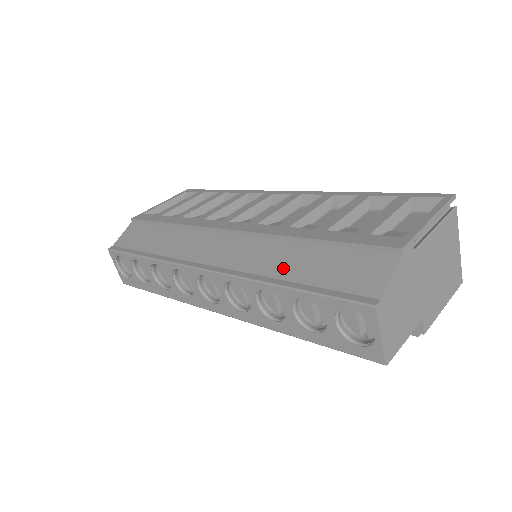
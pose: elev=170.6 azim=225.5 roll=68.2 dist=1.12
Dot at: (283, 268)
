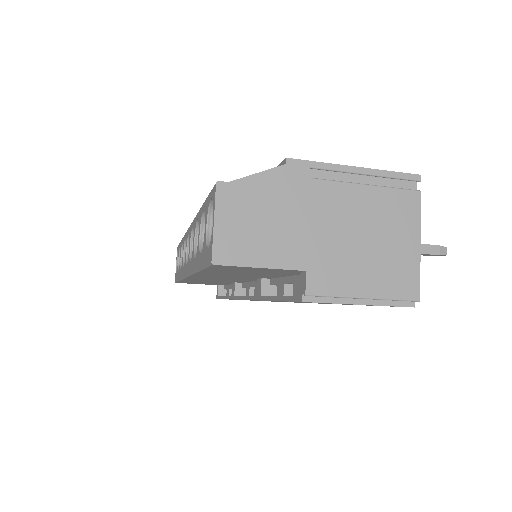
Dot at: occluded
